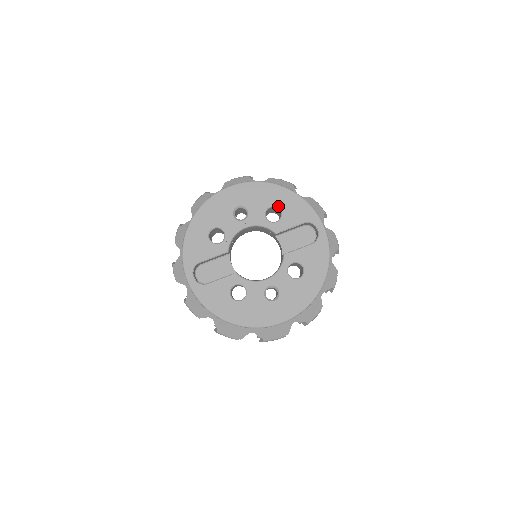
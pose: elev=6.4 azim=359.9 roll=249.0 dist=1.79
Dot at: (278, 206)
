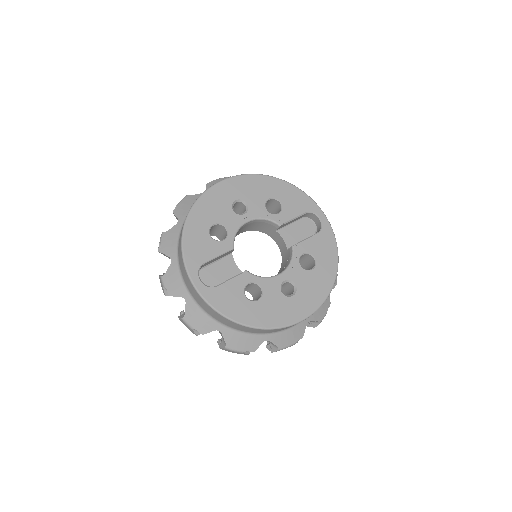
Dot at: (277, 197)
